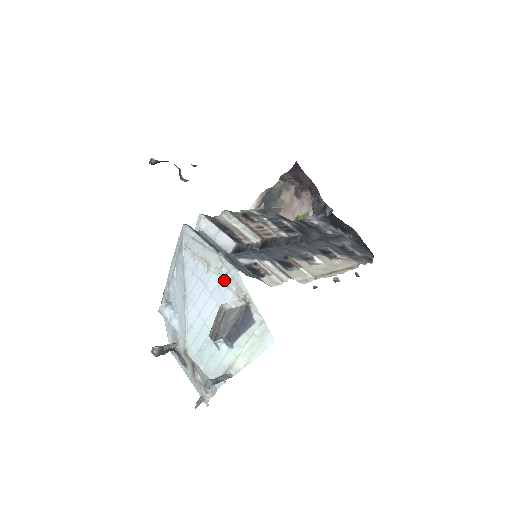
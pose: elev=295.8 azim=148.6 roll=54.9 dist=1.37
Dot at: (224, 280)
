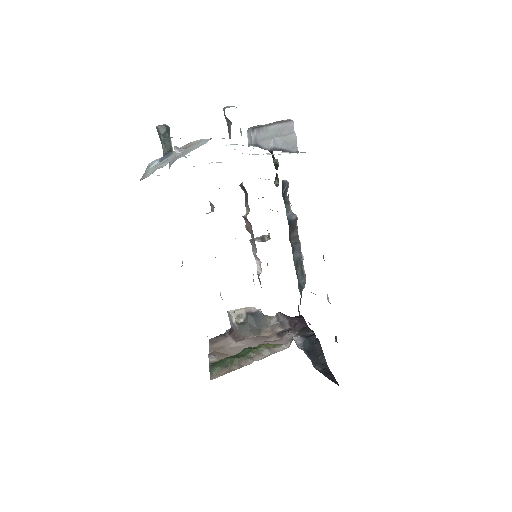
Dot at: (280, 154)
